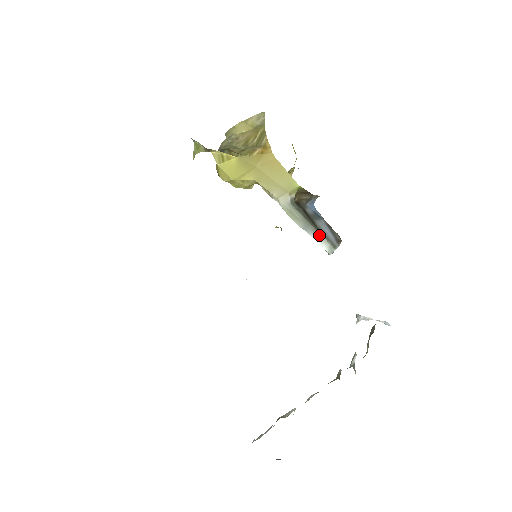
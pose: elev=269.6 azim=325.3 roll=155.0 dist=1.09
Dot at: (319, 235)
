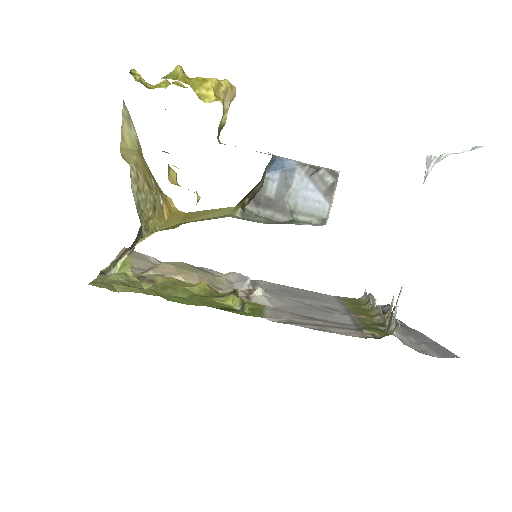
Dot at: (297, 223)
